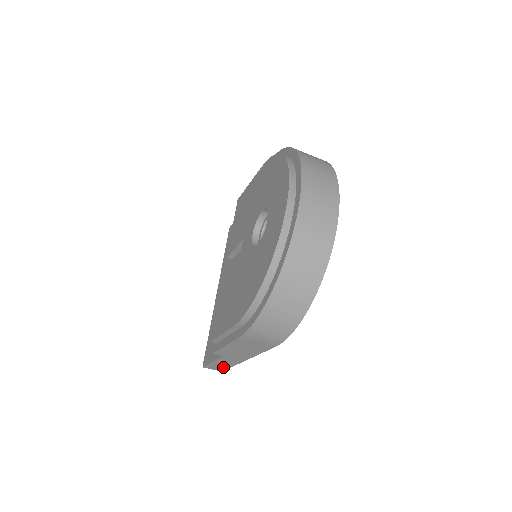
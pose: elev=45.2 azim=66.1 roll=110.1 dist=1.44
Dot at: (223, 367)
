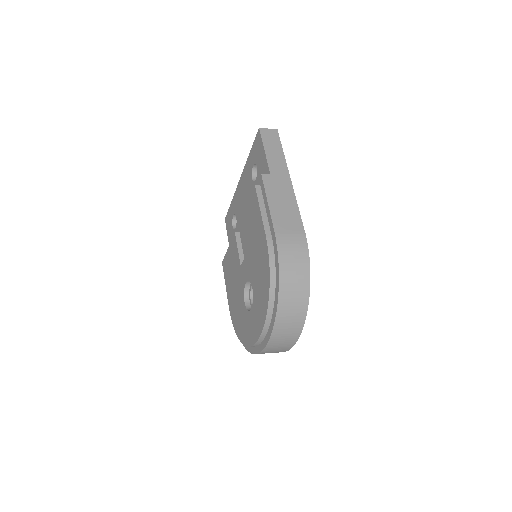
Dot at: occluded
